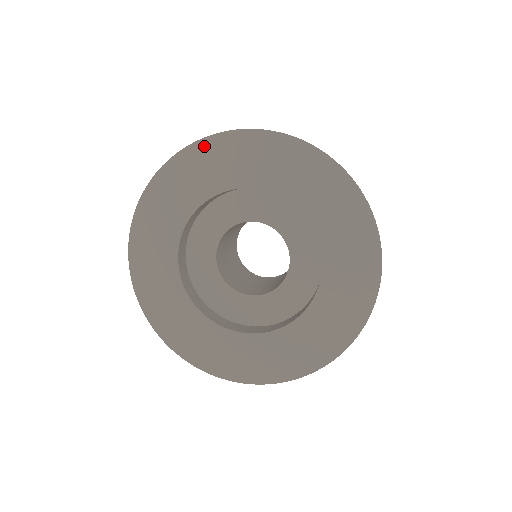
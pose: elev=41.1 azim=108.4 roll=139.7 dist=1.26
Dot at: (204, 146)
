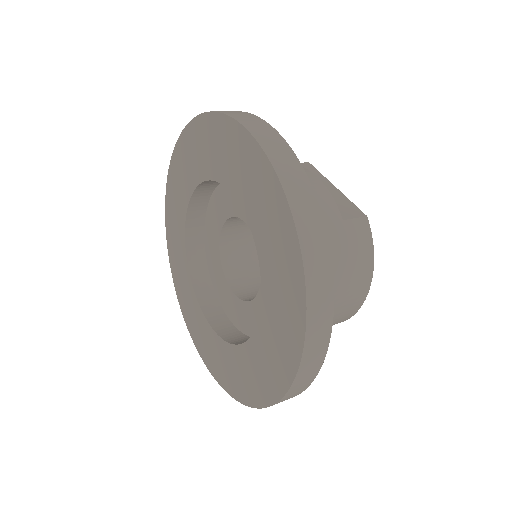
Dot at: (168, 200)
